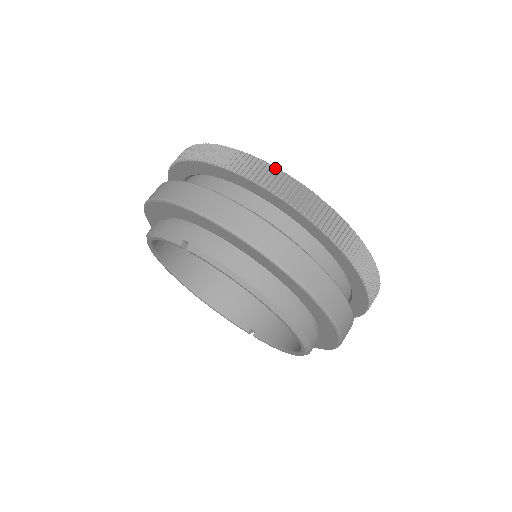
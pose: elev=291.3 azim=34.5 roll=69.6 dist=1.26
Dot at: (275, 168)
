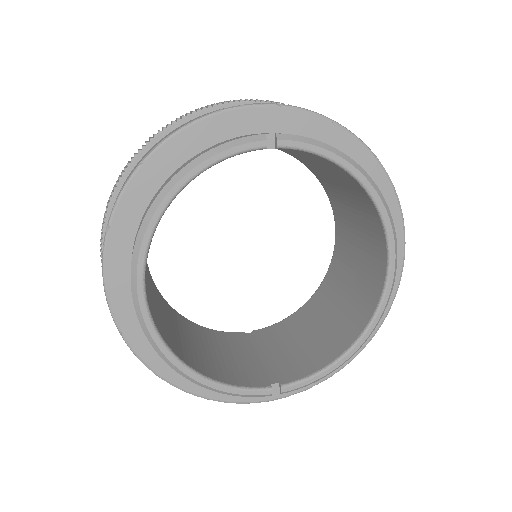
Dot at: occluded
